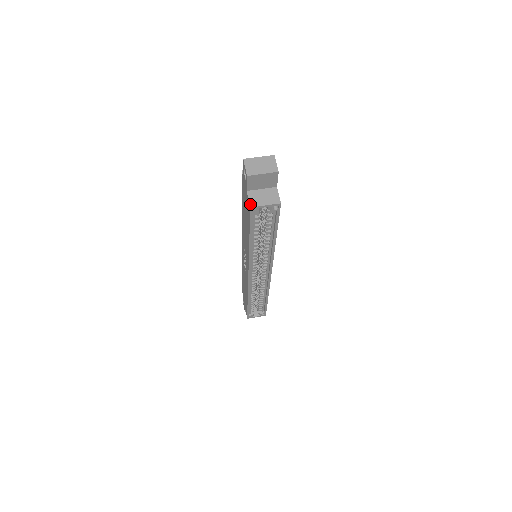
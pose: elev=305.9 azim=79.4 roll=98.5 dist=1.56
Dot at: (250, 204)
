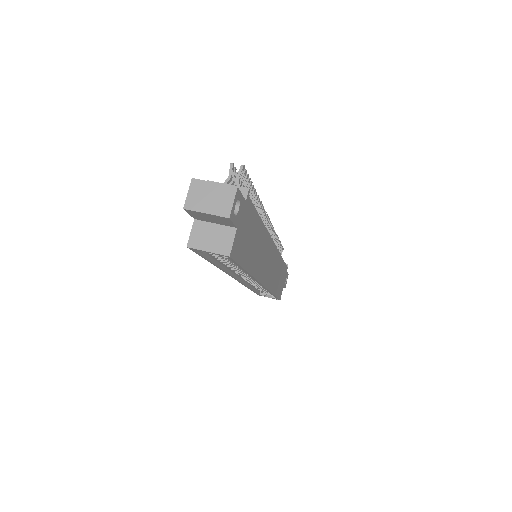
Dot at: (189, 241)
